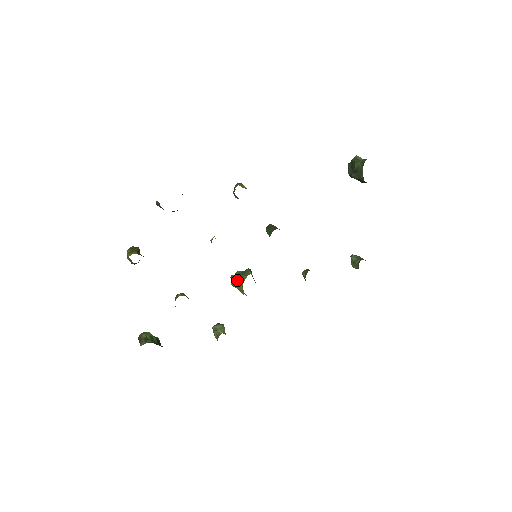
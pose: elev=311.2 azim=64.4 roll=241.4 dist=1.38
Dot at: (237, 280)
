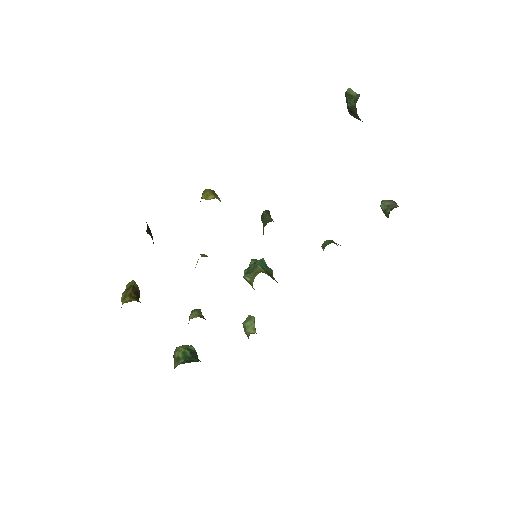
Dot at: (247, 280)
